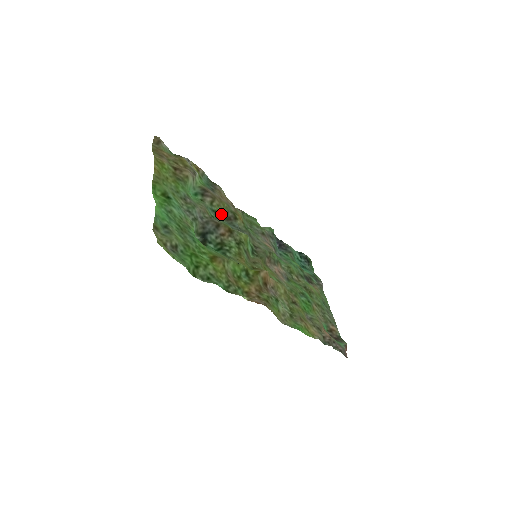
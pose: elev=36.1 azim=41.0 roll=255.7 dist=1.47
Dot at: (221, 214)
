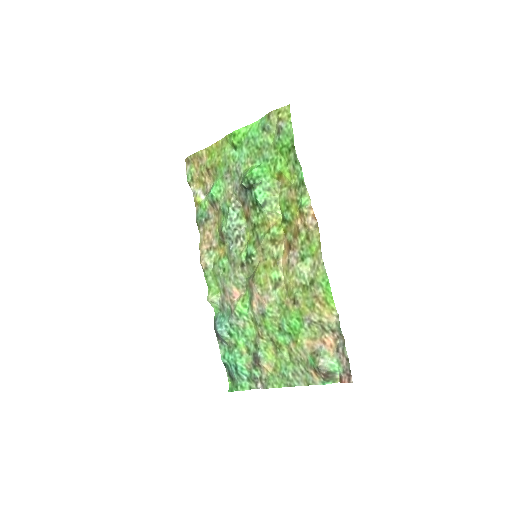
Dot at: (221, 225)
